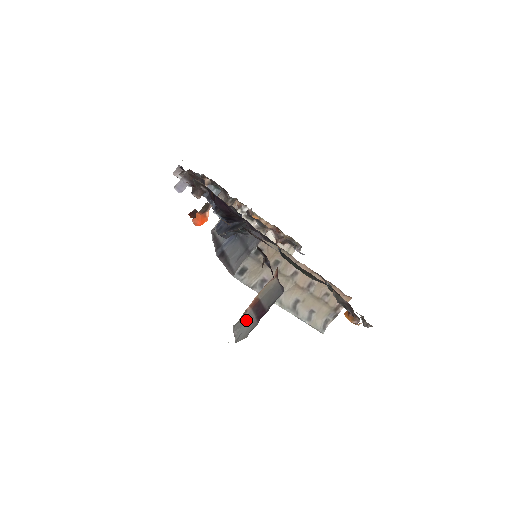
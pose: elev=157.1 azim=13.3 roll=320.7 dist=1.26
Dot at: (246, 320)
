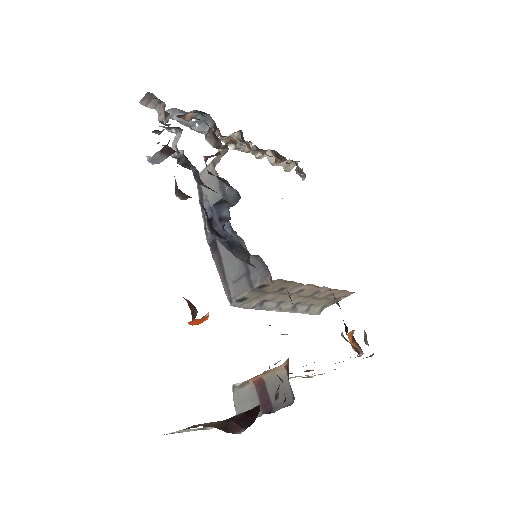
Dot at: (248, 395)
